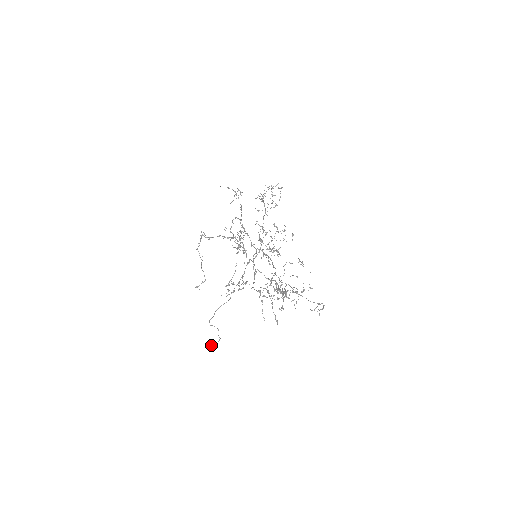
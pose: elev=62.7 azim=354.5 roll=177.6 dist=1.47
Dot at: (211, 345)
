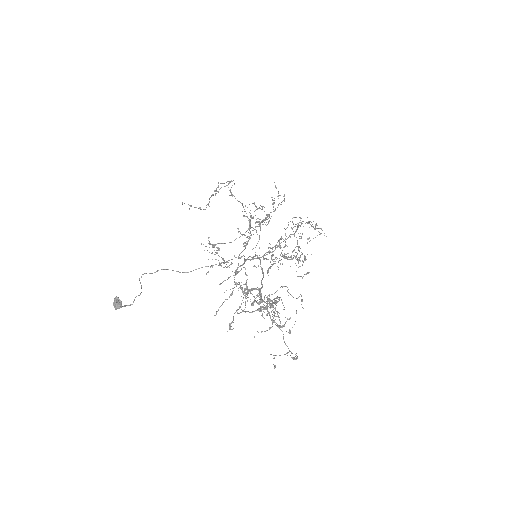
Dot at: (117, 301)
